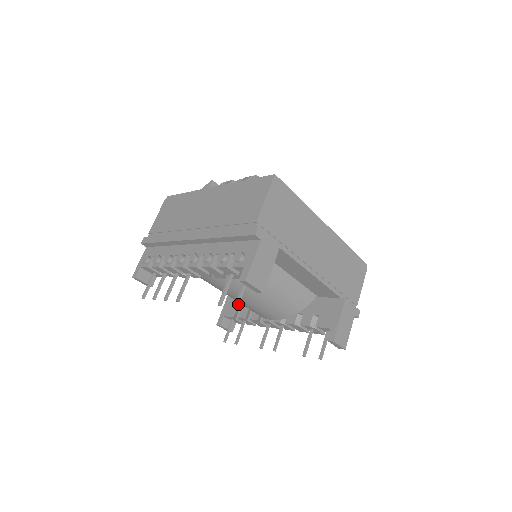
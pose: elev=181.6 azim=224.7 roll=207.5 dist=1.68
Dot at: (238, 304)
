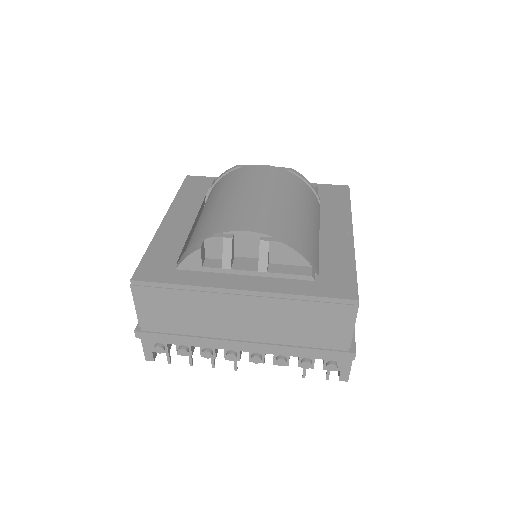
Dot at: occluded
